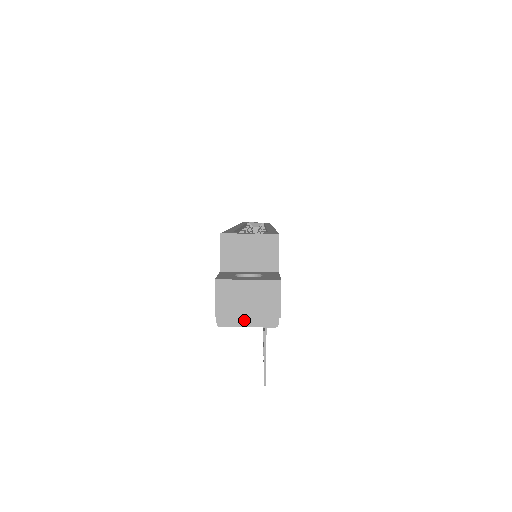
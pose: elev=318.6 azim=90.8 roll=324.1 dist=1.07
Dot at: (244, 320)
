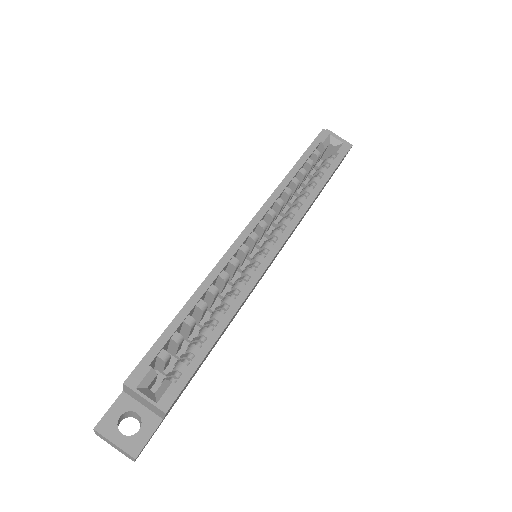
Dot at: (113, 446)
